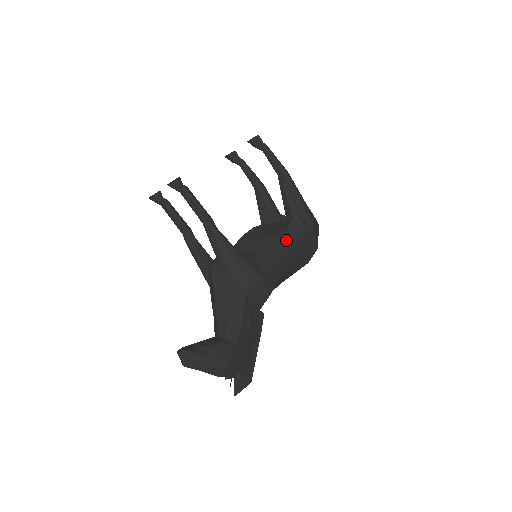
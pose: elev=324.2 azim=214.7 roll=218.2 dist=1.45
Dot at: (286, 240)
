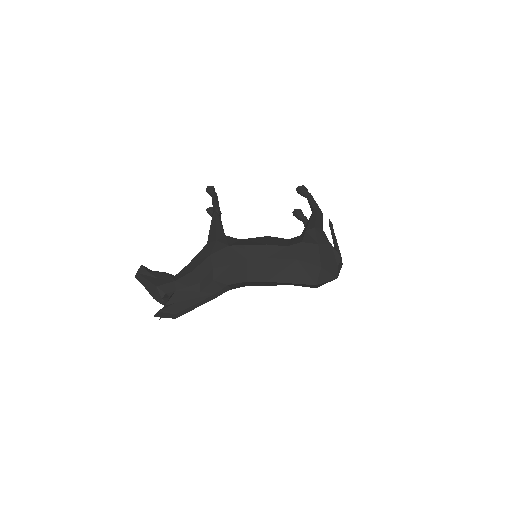
Dot at: (278, 241)
